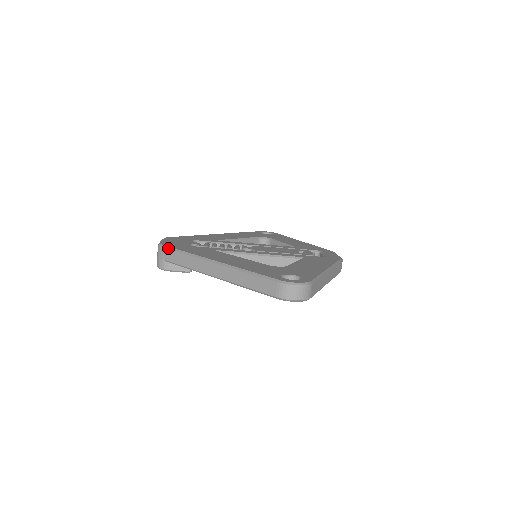
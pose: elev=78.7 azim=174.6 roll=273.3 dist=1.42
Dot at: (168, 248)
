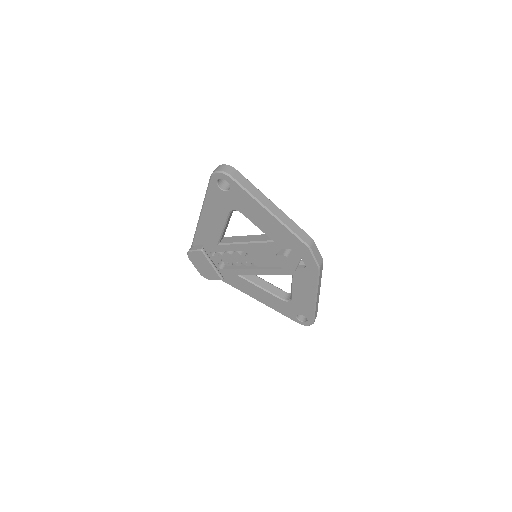
Dot at: occluded
